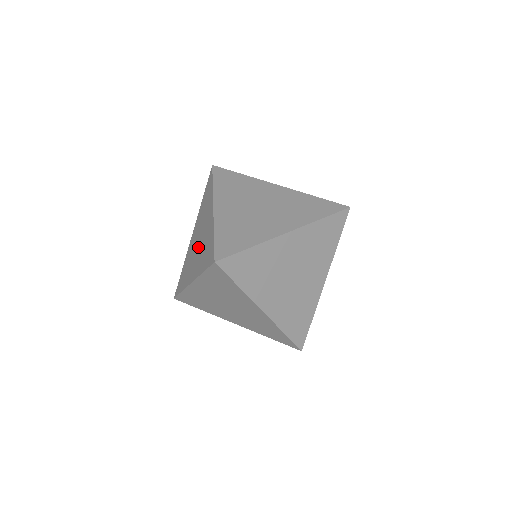
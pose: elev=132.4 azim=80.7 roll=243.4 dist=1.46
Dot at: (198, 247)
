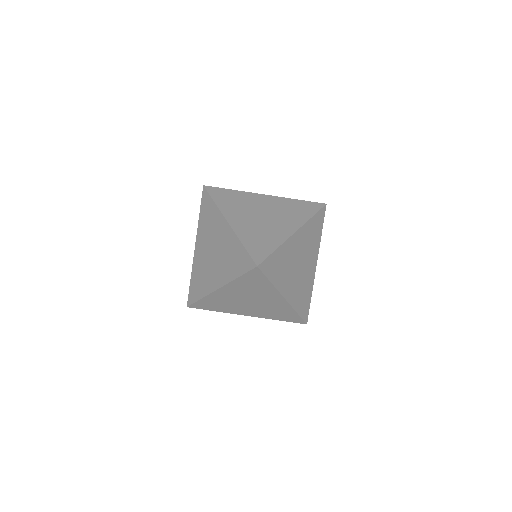
Dot at: (216, 258)
